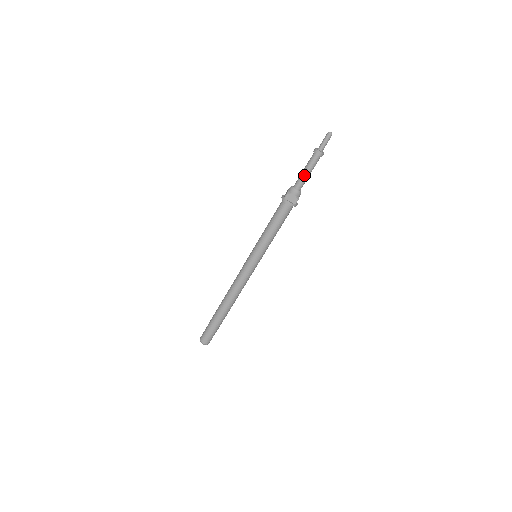
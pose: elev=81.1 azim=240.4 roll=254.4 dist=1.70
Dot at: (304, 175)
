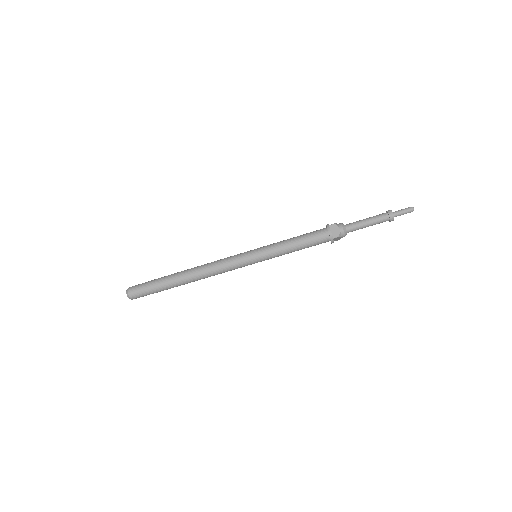
Dot at: (362, 222)
